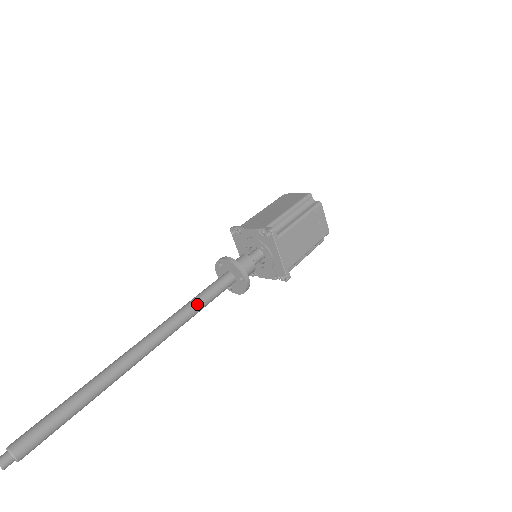
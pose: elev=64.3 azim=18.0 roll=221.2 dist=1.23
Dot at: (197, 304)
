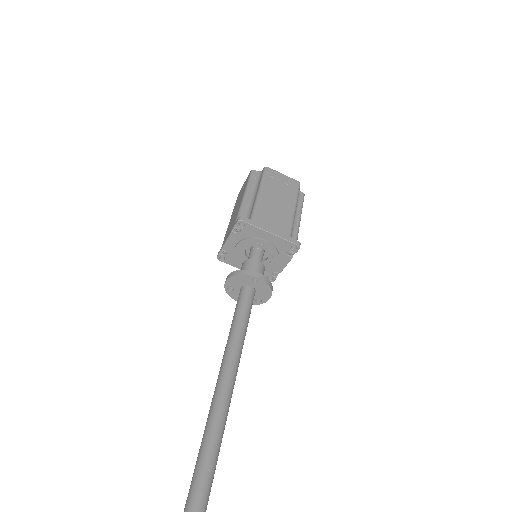
Dot at: (234, 335)
